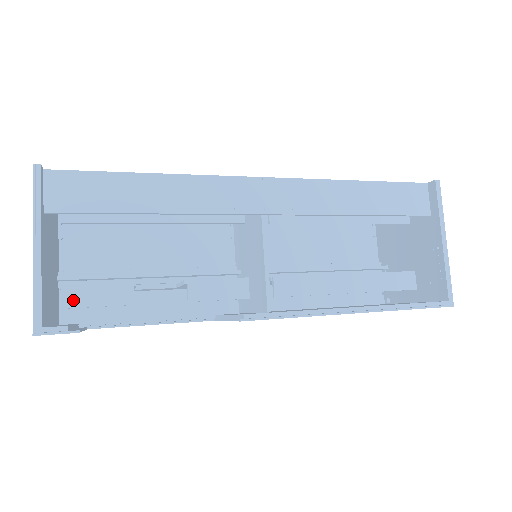
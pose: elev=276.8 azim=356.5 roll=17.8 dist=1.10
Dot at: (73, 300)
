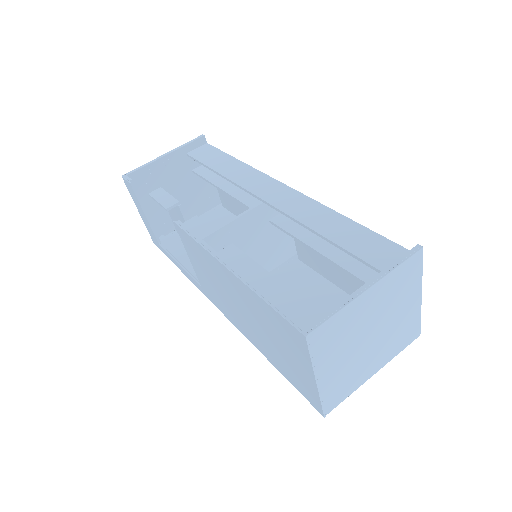
Dot at: (155, 194)
